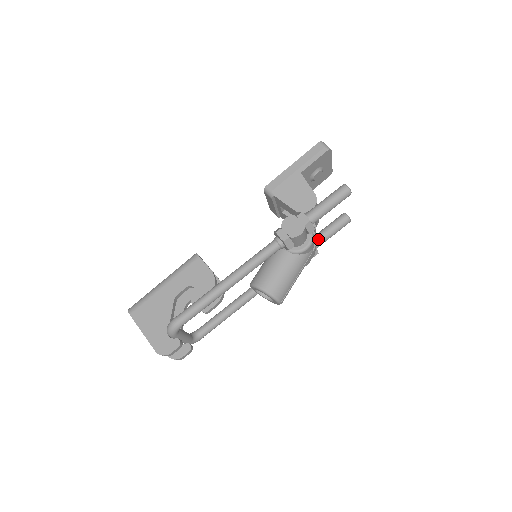
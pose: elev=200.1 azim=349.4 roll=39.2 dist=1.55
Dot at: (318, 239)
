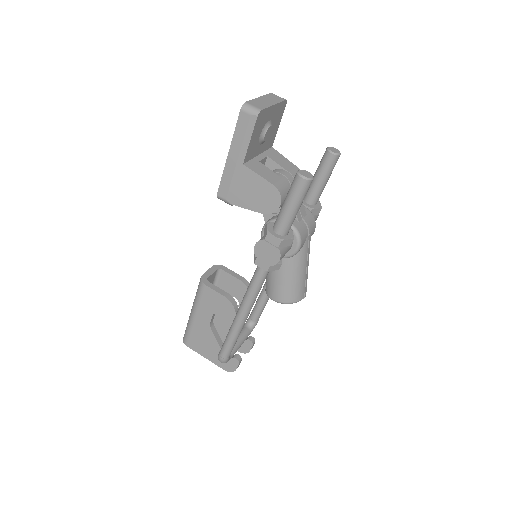
Dot at: (312, 196)
